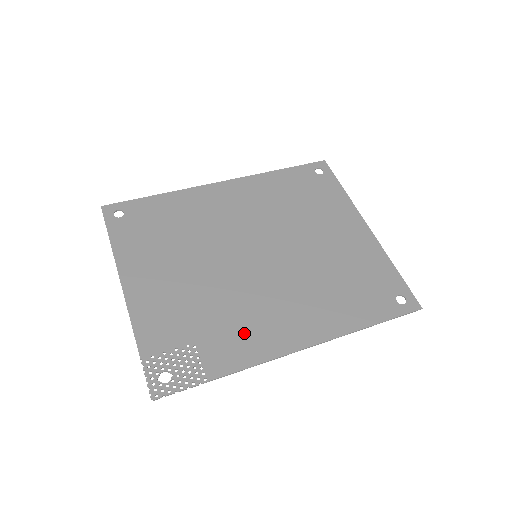
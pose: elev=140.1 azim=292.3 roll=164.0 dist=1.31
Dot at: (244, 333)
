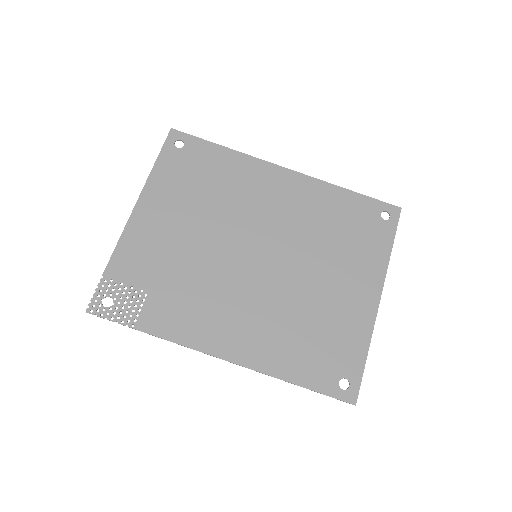
Dot at: (190, 312)
